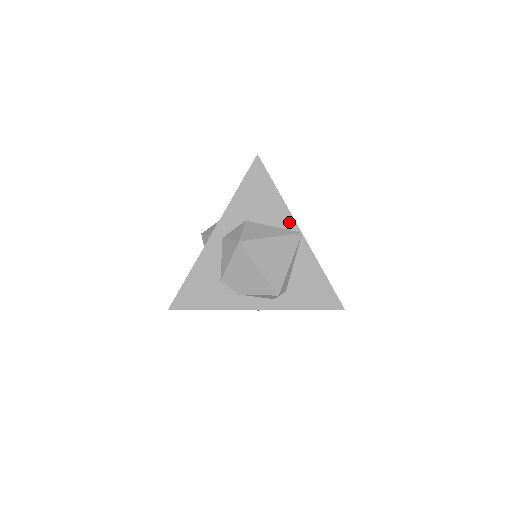
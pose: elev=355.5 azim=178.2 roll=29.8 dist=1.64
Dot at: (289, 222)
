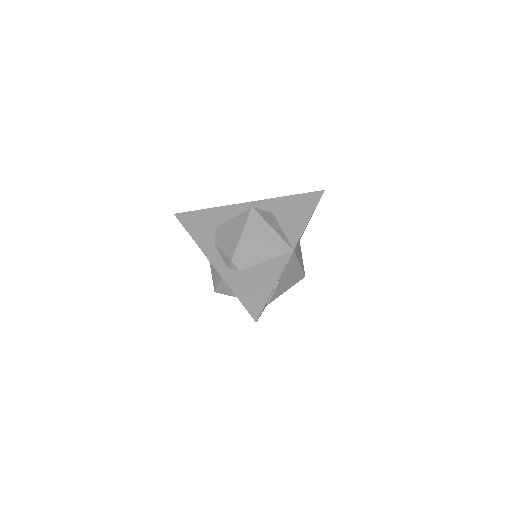
Dot at: (295, 237)
